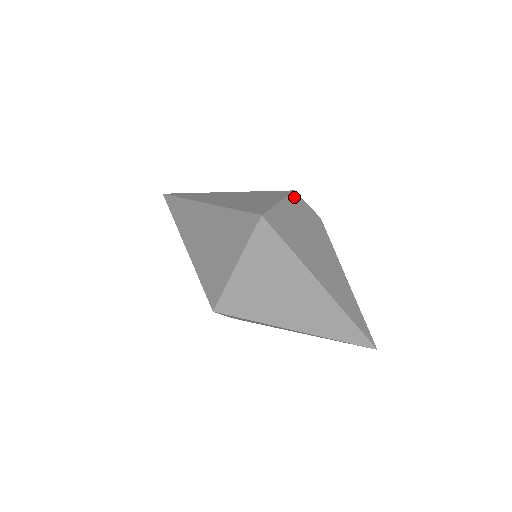
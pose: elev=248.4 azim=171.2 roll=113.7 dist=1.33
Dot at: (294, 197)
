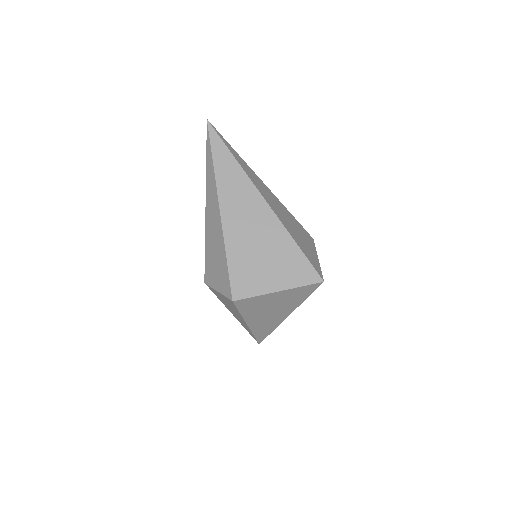
Dot at: occluded
